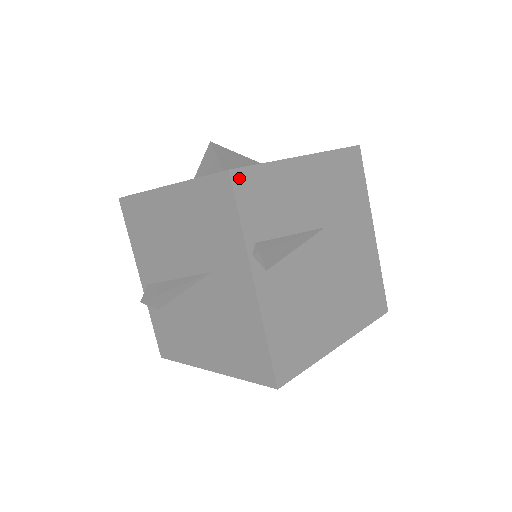
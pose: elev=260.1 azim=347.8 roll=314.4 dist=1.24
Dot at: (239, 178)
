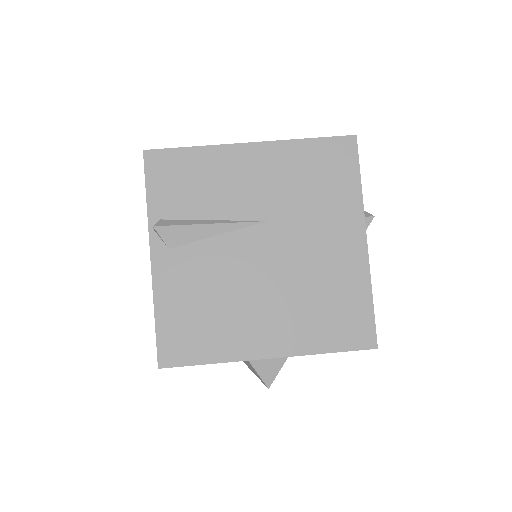
Dot at: (154, 158)
